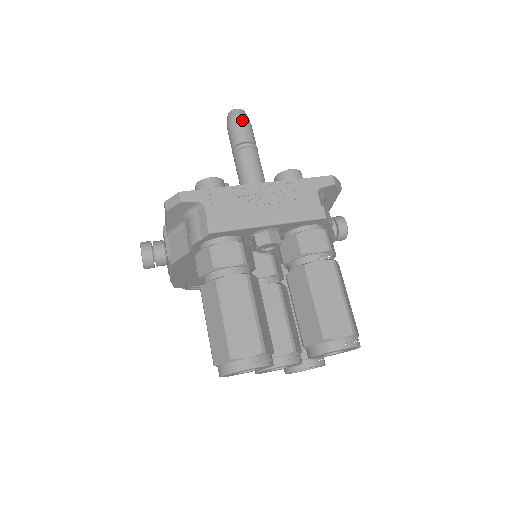
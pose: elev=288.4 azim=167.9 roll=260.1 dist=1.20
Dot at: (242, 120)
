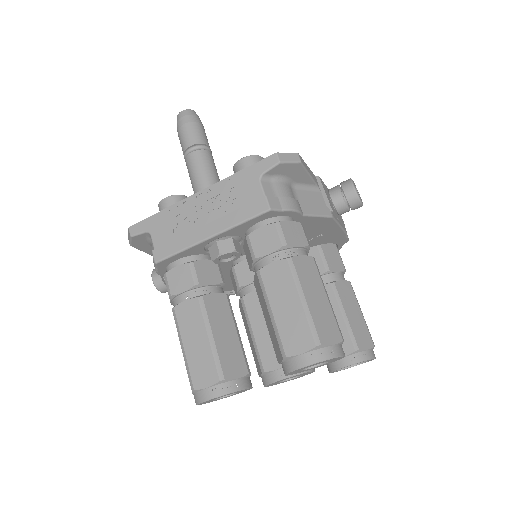
Dot at: (184, 123)
